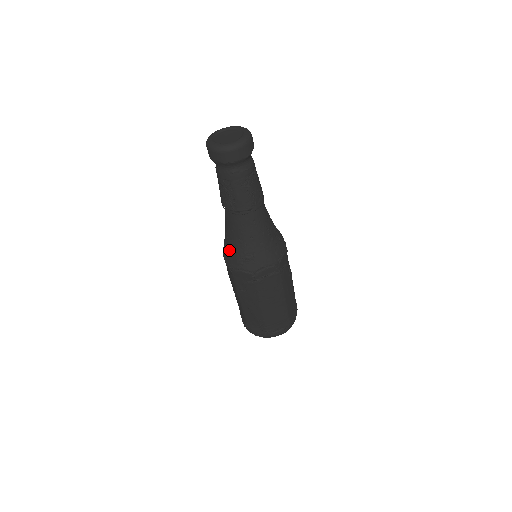
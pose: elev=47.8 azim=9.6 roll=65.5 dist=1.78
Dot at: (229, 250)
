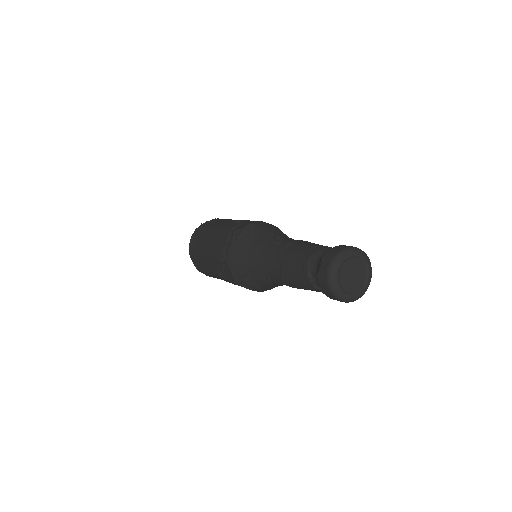
Dot at: occluded
